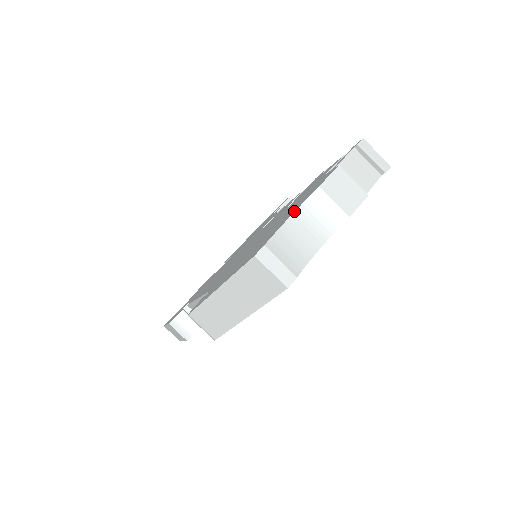
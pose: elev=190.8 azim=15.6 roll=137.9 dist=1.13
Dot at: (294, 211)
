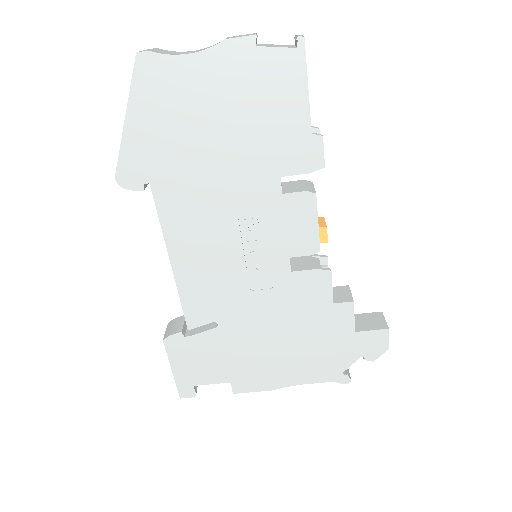
Dot at: occluded
